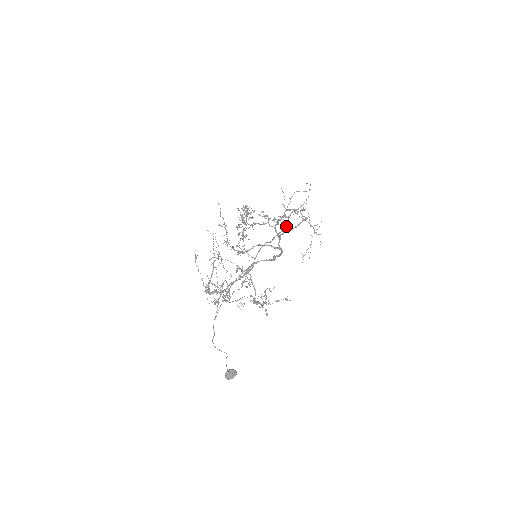
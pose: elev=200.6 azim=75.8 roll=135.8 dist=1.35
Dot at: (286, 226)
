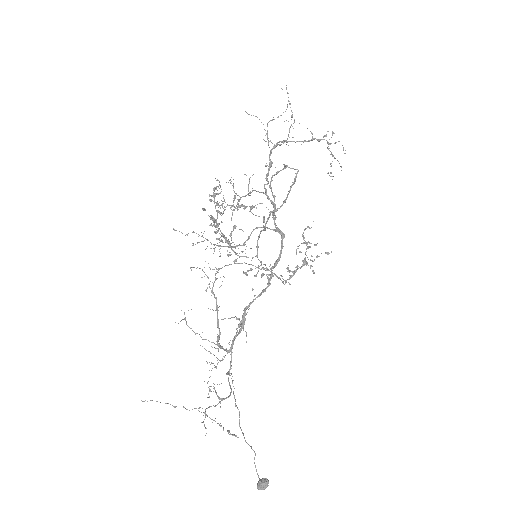
Dot at: (273, 202)
